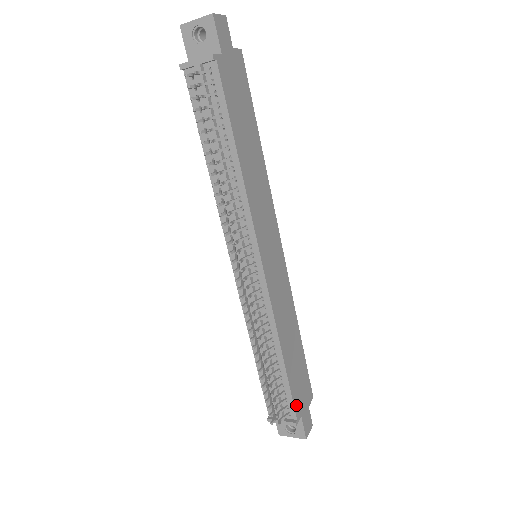
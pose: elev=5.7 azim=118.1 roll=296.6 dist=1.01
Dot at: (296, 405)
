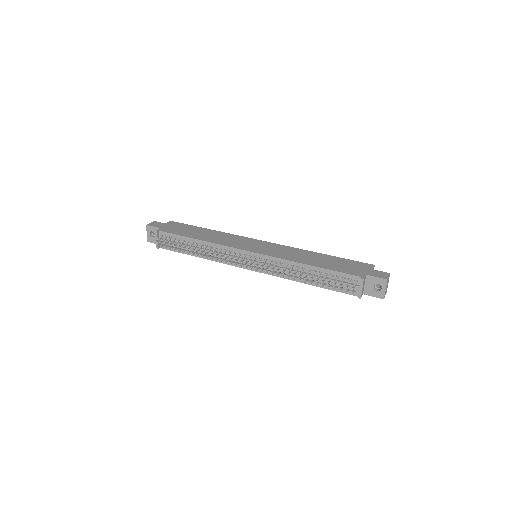
Dot at: (352, 273)
